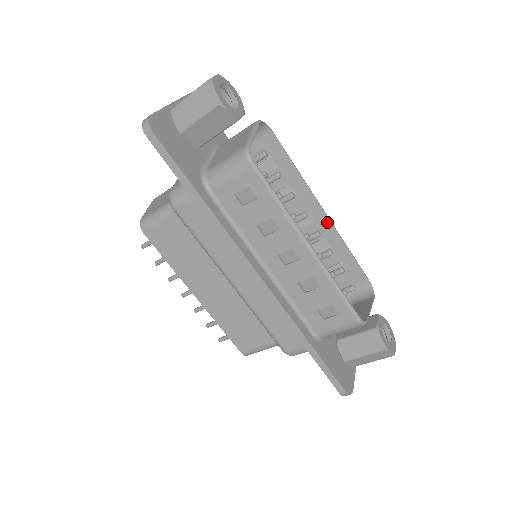
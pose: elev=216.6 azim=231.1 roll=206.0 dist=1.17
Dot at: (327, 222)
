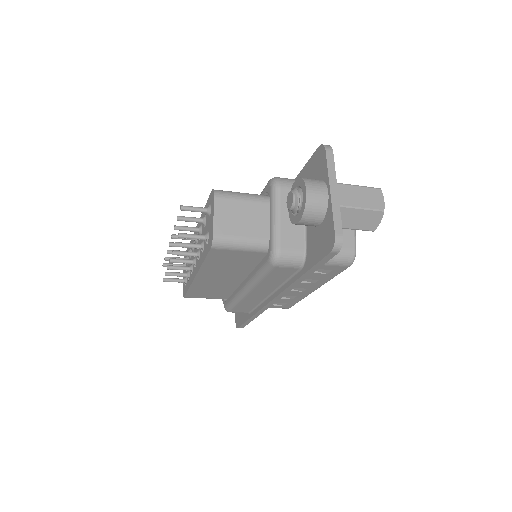
Dot at: occluded
